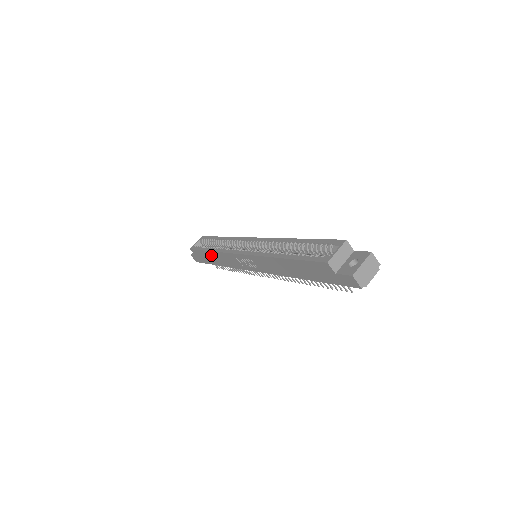
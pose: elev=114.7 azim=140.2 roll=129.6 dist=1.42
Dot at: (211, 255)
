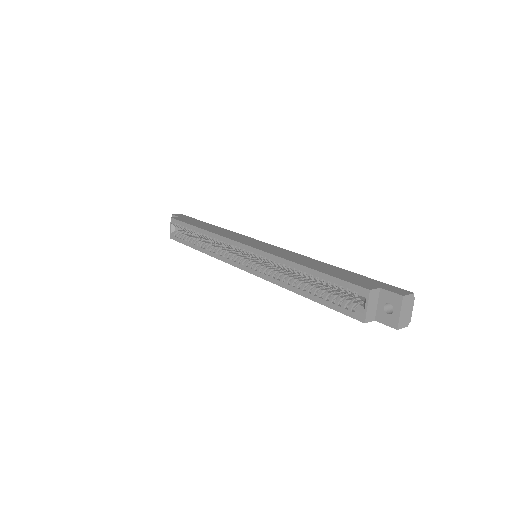
Dot at: occluded
